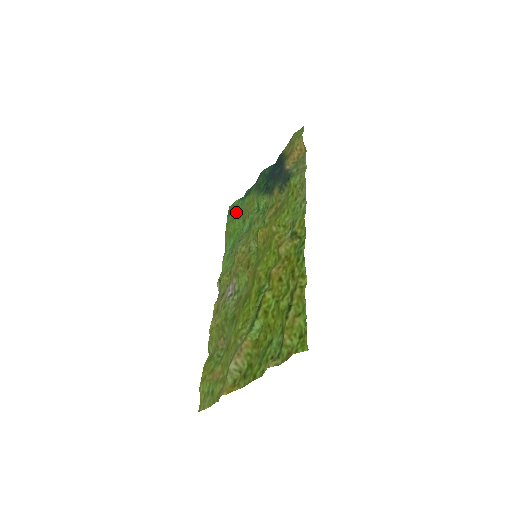
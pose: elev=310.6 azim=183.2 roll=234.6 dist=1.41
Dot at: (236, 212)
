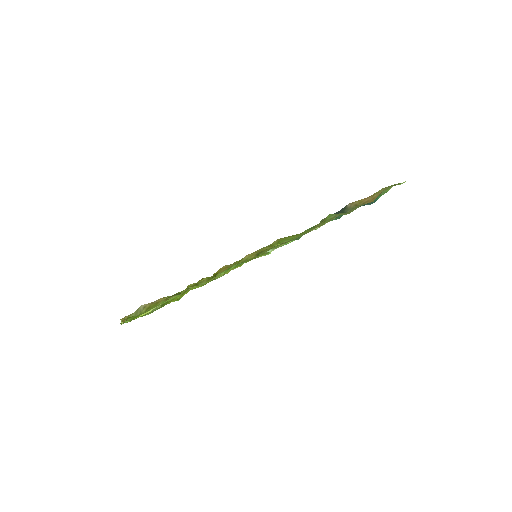
Dot at: occluded
